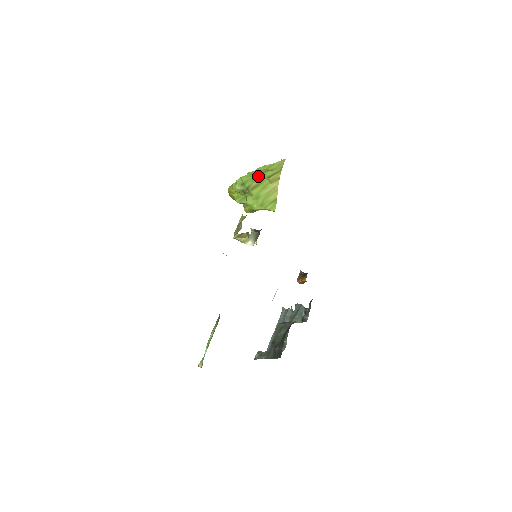
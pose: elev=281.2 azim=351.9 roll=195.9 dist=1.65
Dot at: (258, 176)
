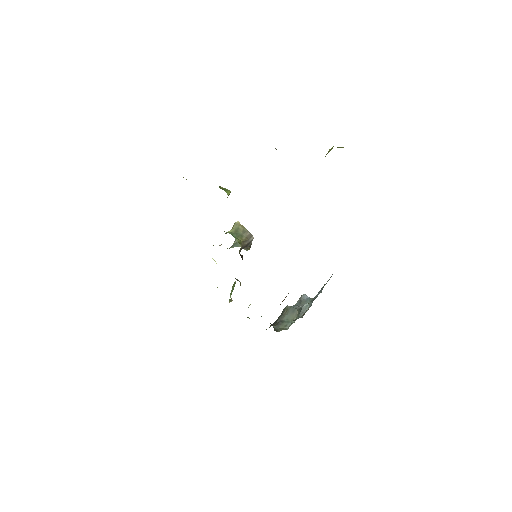
Dot at: occluded
